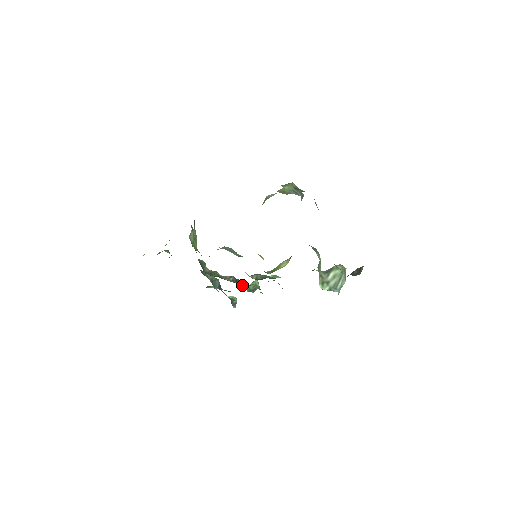
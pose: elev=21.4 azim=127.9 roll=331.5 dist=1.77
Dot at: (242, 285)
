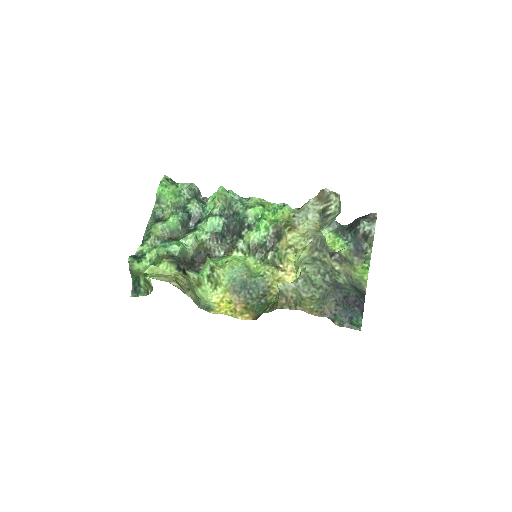
Dot at: (229, 232)
